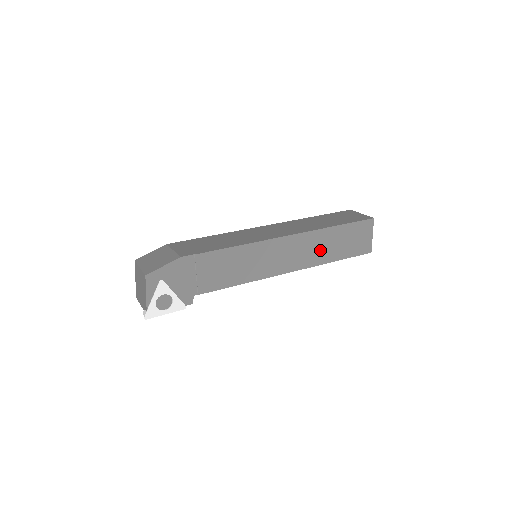
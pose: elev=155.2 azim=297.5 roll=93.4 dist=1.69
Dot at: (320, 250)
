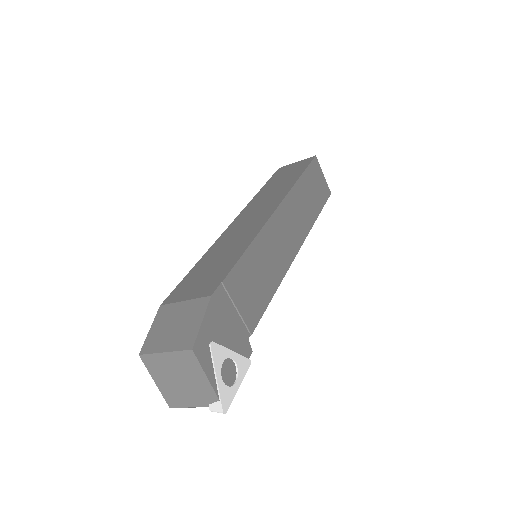
Dot at: (304, 211)
